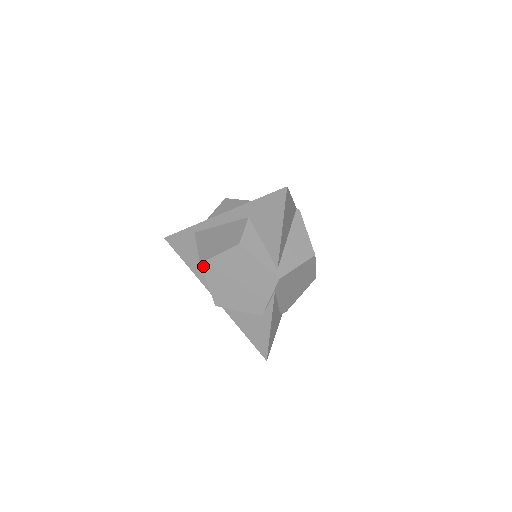
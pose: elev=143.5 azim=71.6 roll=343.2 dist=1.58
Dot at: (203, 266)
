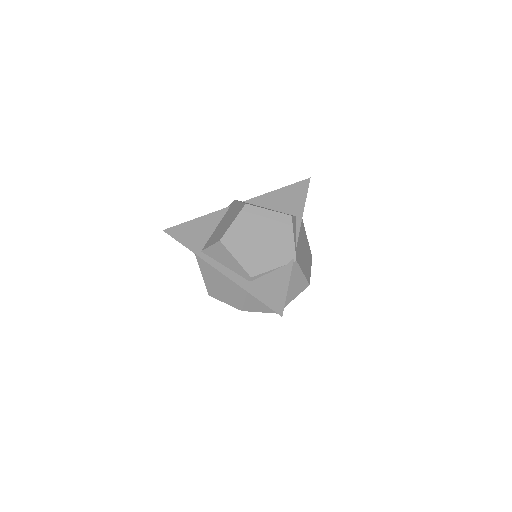
Dot at: occluded
